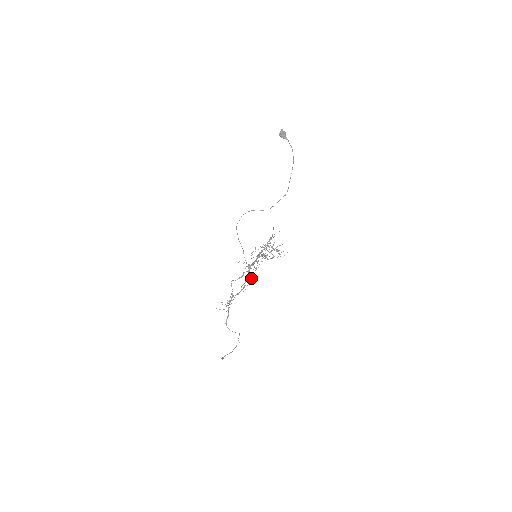
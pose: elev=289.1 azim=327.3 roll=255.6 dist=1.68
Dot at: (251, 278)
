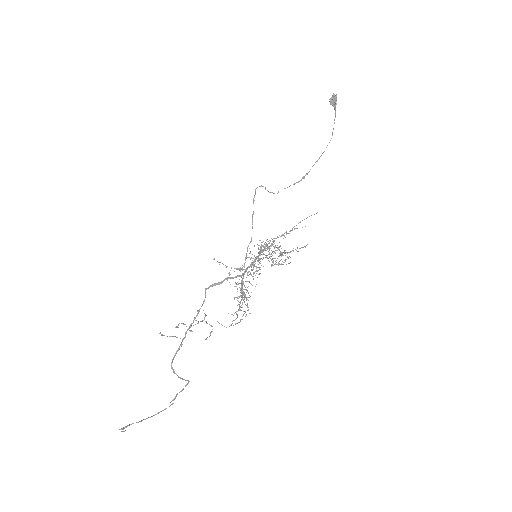
Dot at: (243, 289)
